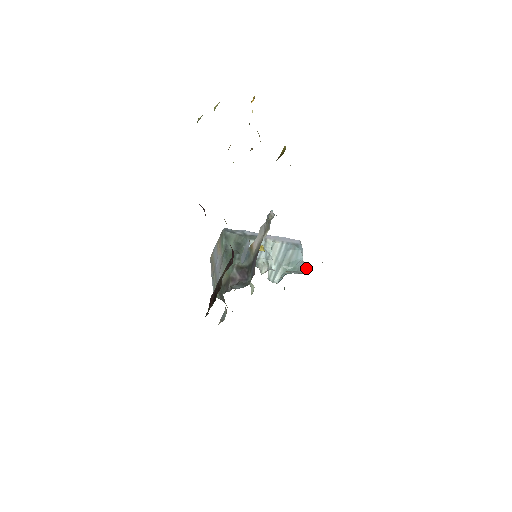
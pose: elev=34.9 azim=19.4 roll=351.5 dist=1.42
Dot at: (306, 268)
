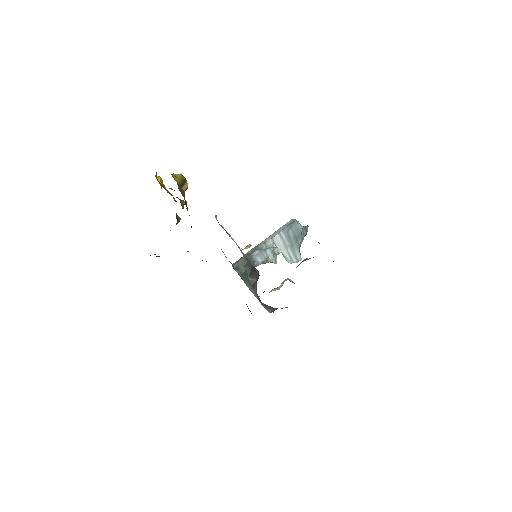
Dot at: (305, 228)
